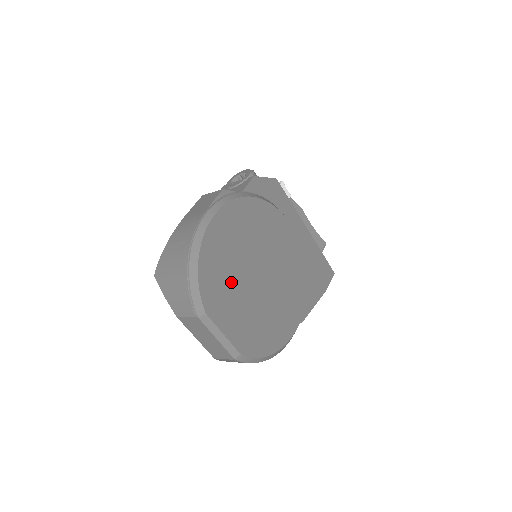
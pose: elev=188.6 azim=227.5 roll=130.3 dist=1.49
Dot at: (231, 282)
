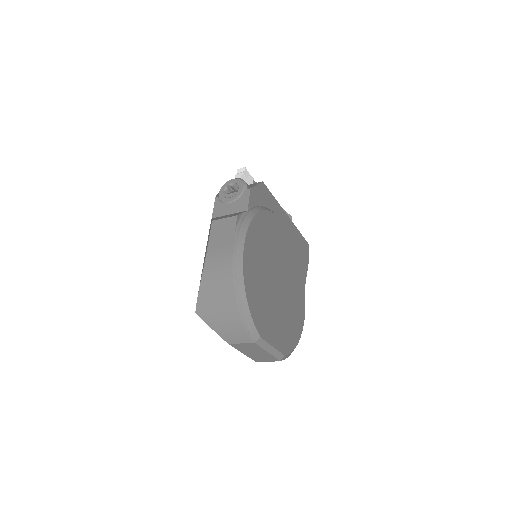
Dot at: (266, 299)
